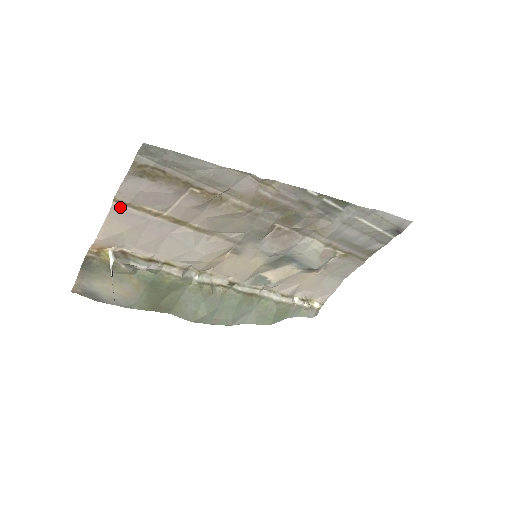
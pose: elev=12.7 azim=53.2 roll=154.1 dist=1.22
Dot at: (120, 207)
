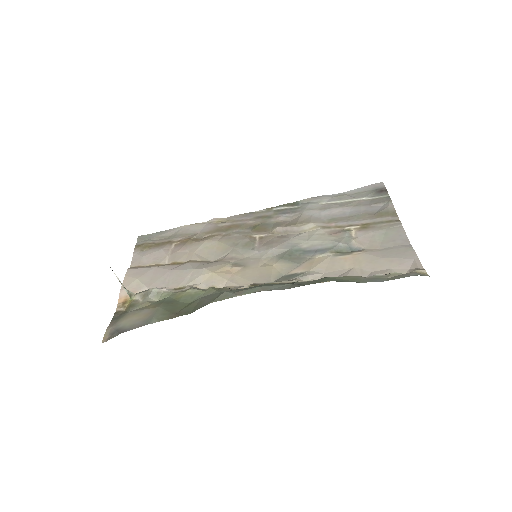
Dot at: (133, 269)
